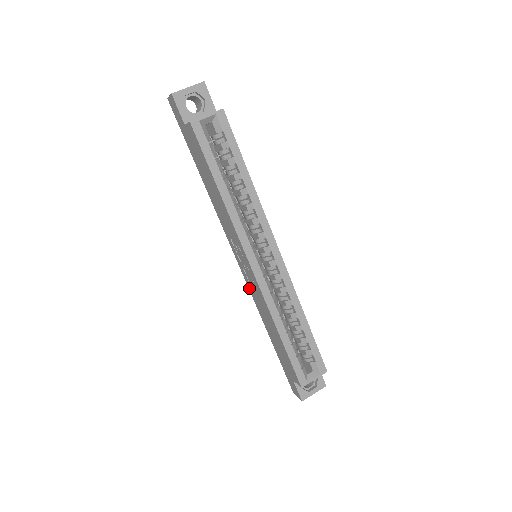
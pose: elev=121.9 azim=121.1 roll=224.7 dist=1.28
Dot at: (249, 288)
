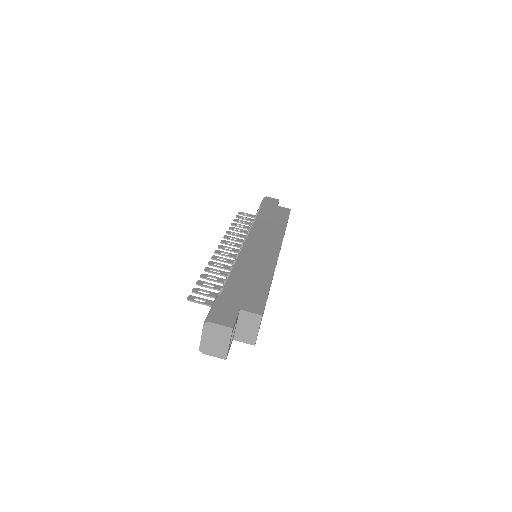
Dot at: occluded
